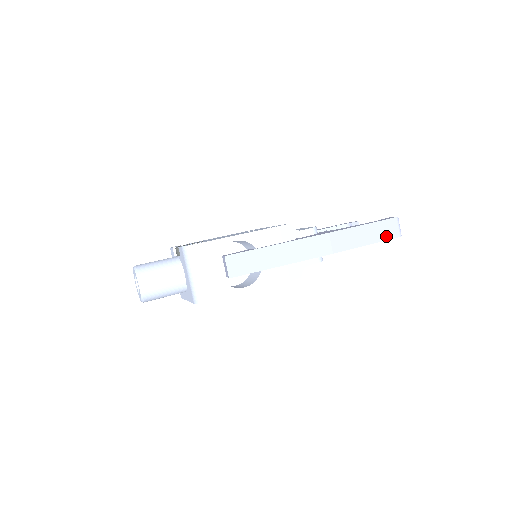
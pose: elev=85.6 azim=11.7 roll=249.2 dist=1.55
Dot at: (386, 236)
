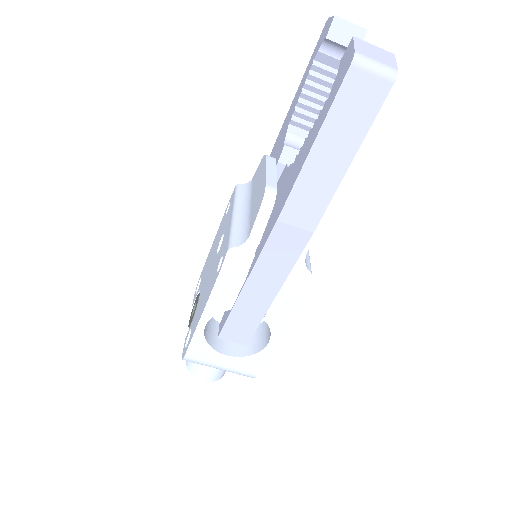
Dot at: (366, 116)
